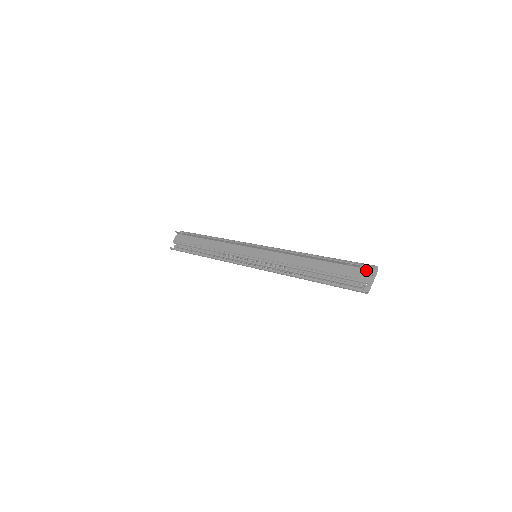
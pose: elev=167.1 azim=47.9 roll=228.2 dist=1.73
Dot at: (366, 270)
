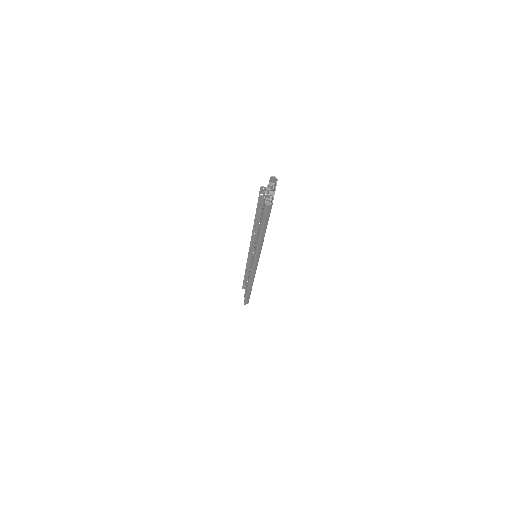
Dot at: occluded
